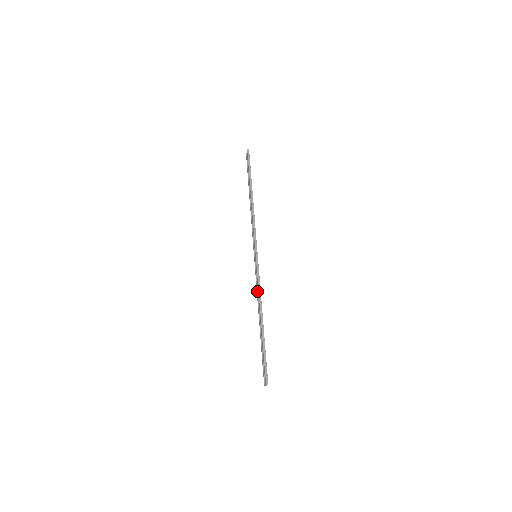
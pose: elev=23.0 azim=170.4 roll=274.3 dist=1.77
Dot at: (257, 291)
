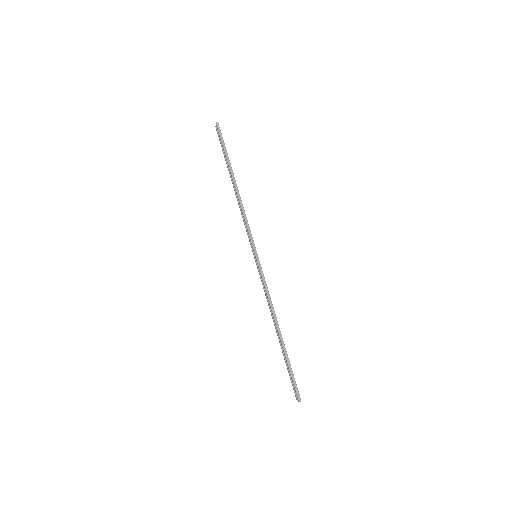
Dot at: (266, 297)
